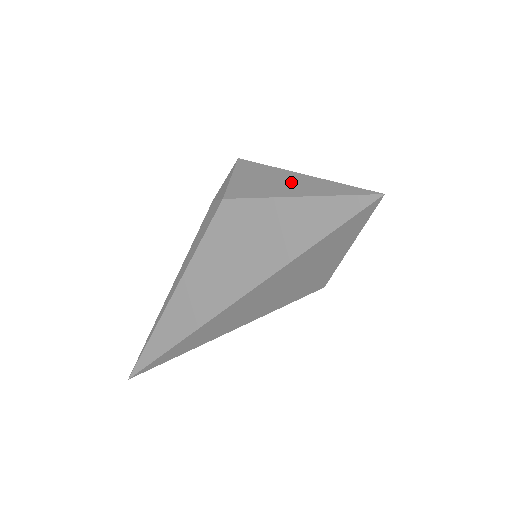
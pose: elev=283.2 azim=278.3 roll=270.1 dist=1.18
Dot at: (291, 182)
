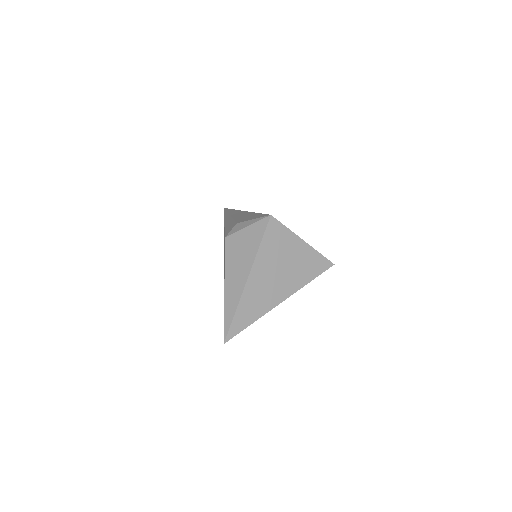
Dot at: (238, 277)
